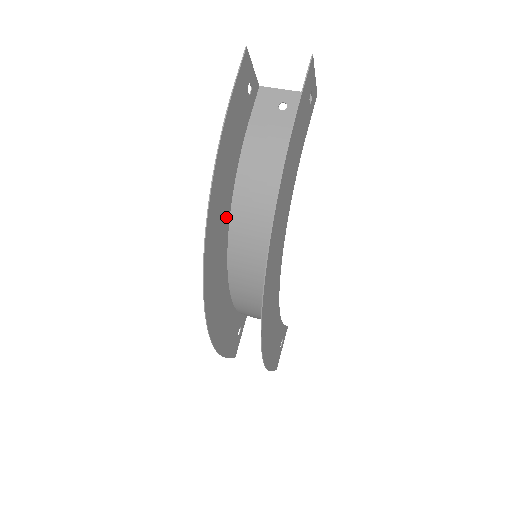
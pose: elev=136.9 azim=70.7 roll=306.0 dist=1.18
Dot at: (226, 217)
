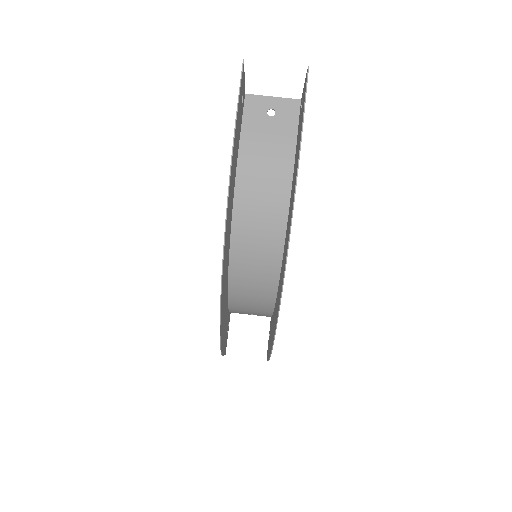
Dot at: (230, 223)
